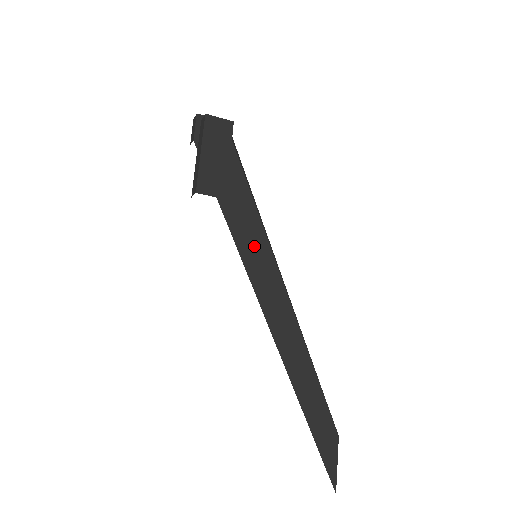
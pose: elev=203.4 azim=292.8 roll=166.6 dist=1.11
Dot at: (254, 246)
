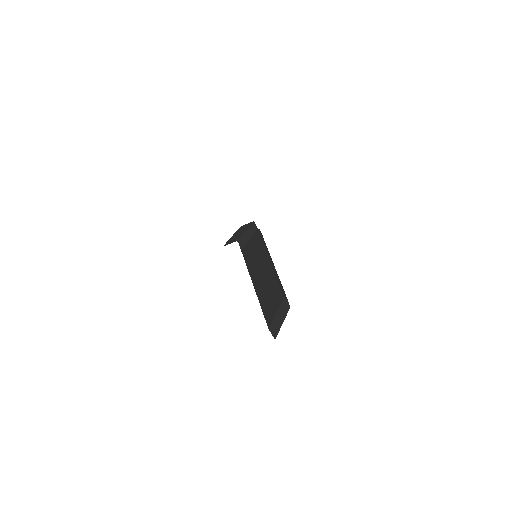
Dot at: (254, 252)
